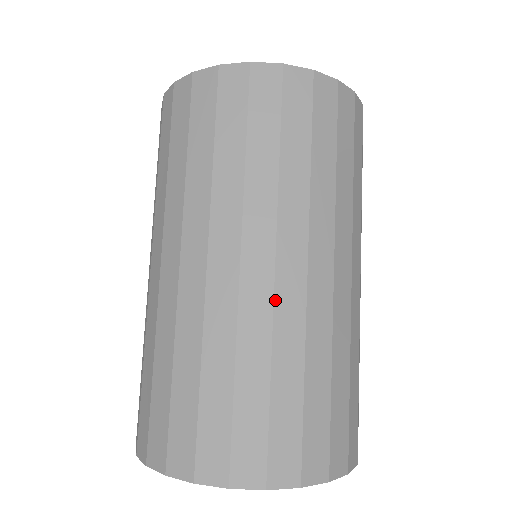
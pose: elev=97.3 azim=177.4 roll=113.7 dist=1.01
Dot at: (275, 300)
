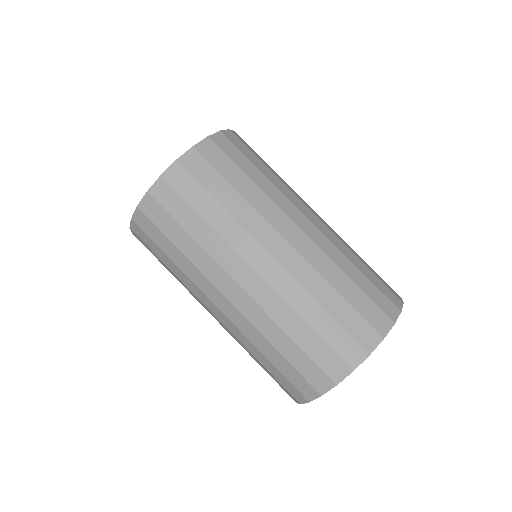
Dot at: (303, 257)
